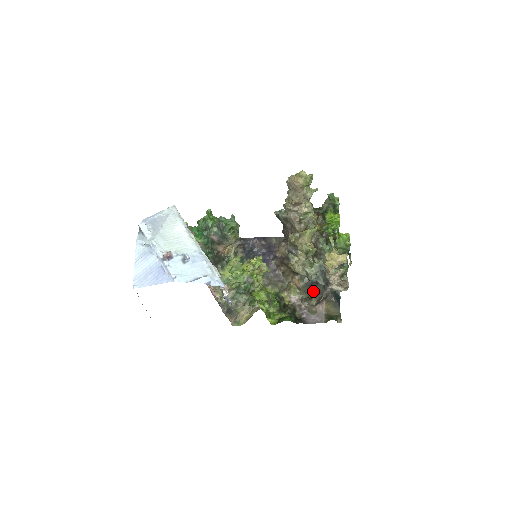
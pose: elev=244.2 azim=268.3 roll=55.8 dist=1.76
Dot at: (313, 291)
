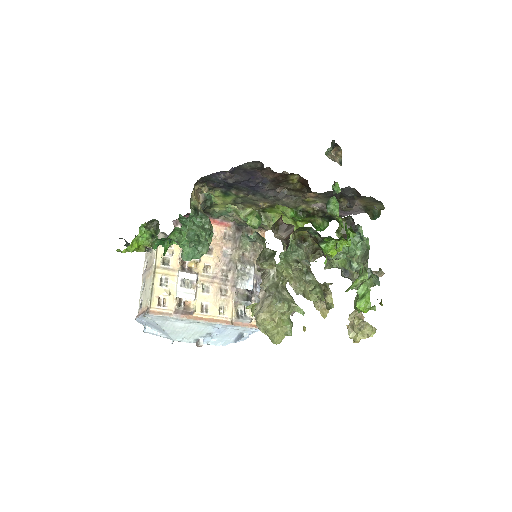
Dot at: (338, 197)
